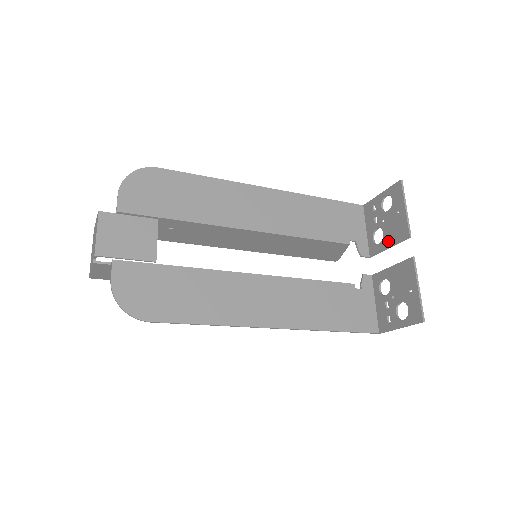
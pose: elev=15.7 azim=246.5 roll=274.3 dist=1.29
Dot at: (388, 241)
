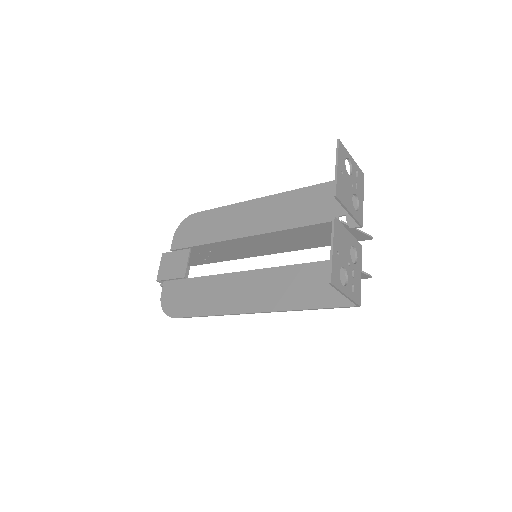
Dot at: (347, 206)
